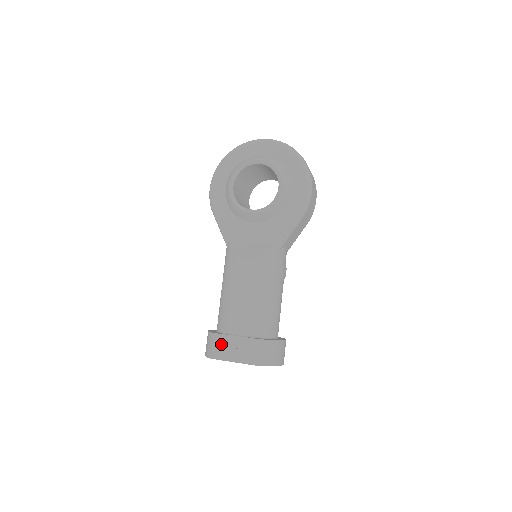
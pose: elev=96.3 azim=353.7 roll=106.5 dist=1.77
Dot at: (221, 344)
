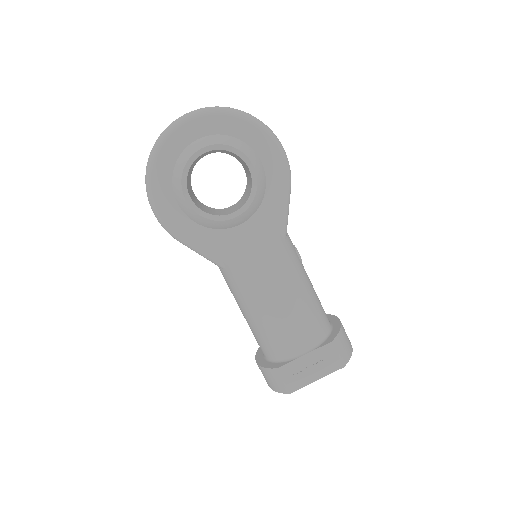
Dot at: (292, 373)
